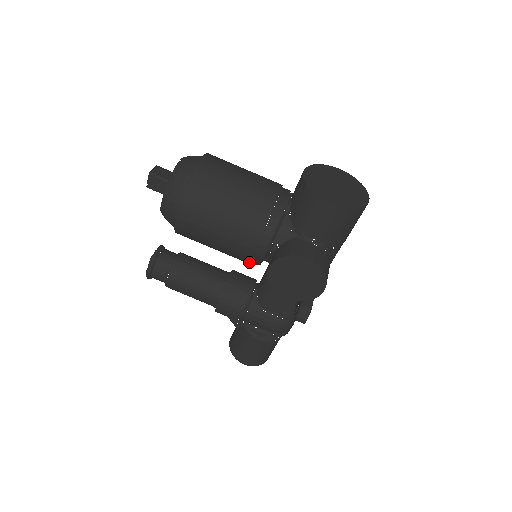
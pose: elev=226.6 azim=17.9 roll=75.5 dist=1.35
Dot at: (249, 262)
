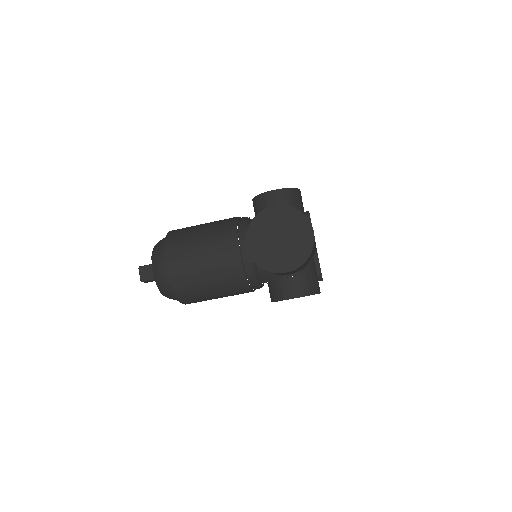
Dot at: occluded
